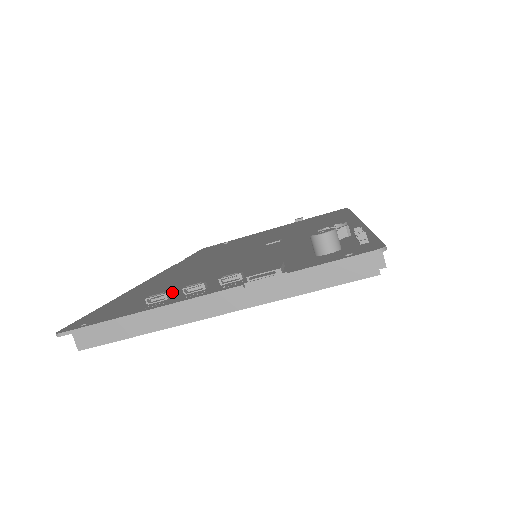
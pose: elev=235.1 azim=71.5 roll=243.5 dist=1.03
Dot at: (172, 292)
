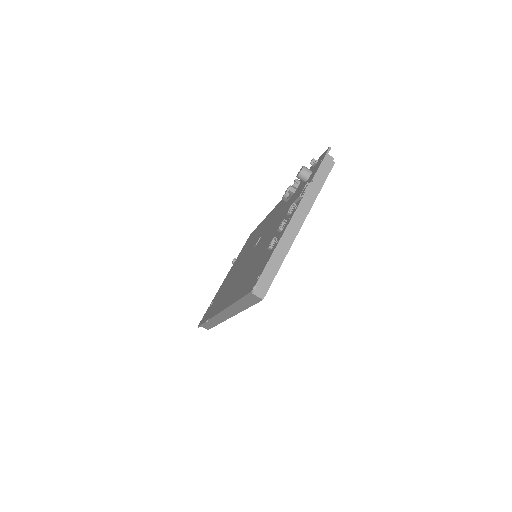
Dot at: occluded
